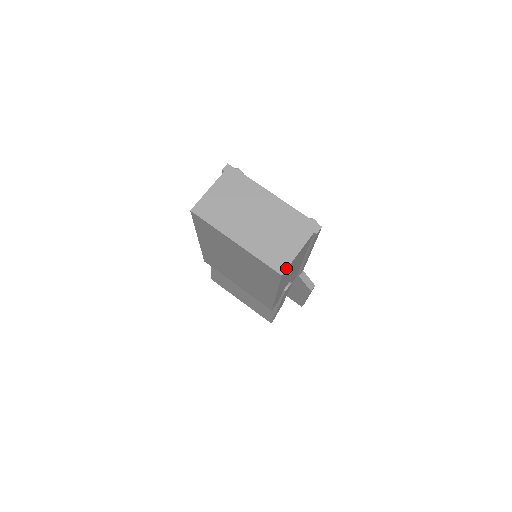
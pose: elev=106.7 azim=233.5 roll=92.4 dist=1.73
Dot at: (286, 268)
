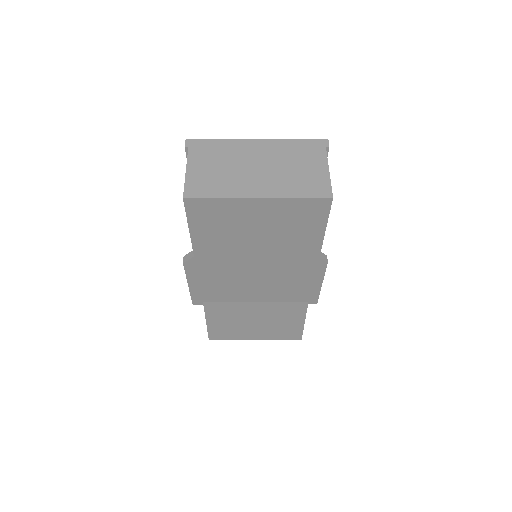
Dot at: (331, 189)
